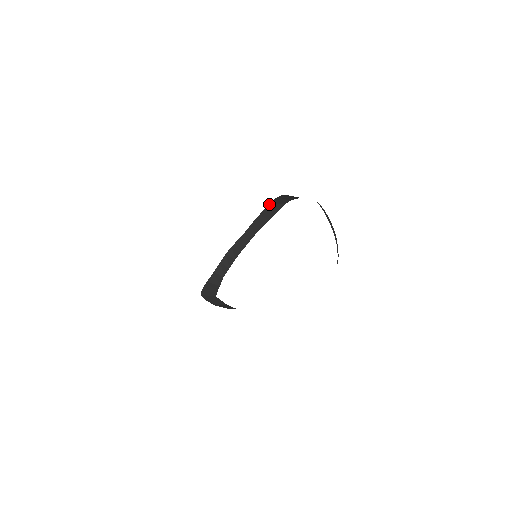
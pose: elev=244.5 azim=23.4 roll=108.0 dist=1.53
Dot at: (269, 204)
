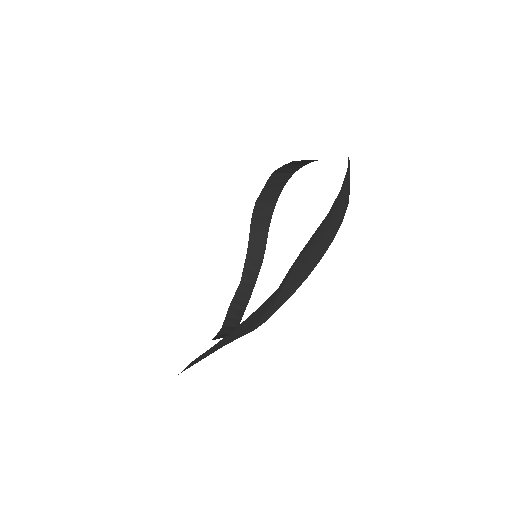
Dot at: (250, 236)
